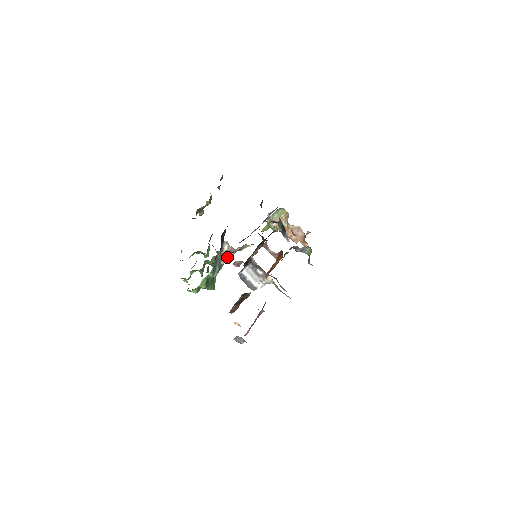
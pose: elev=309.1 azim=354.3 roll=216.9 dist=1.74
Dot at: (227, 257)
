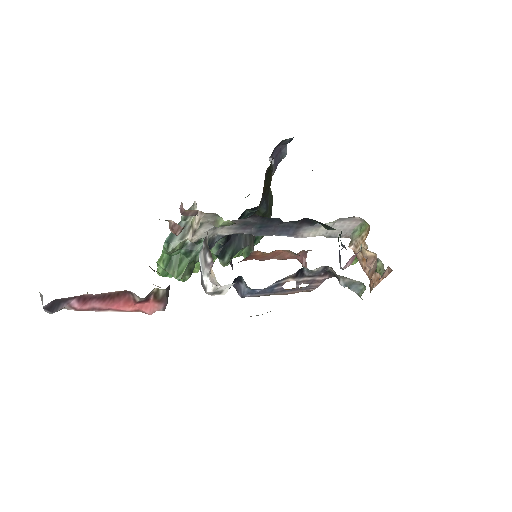
Dot at: (194, 229)
